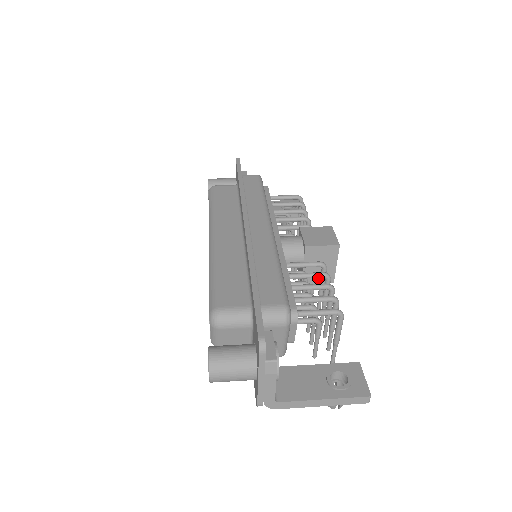
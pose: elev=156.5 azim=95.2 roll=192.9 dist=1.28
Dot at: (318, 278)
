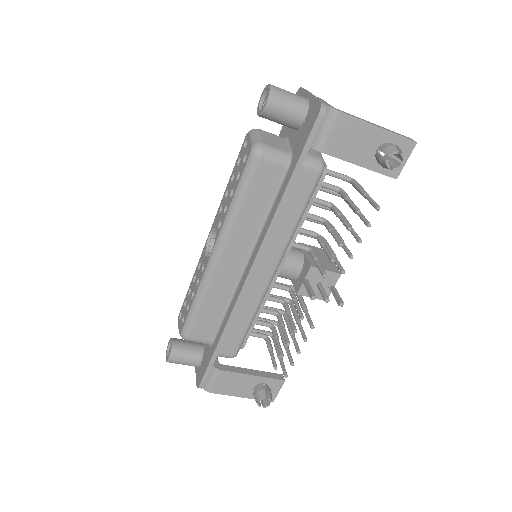
Dot at: (324, 267)
